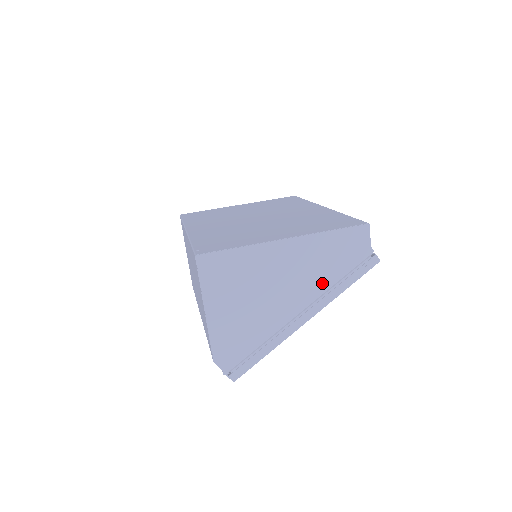
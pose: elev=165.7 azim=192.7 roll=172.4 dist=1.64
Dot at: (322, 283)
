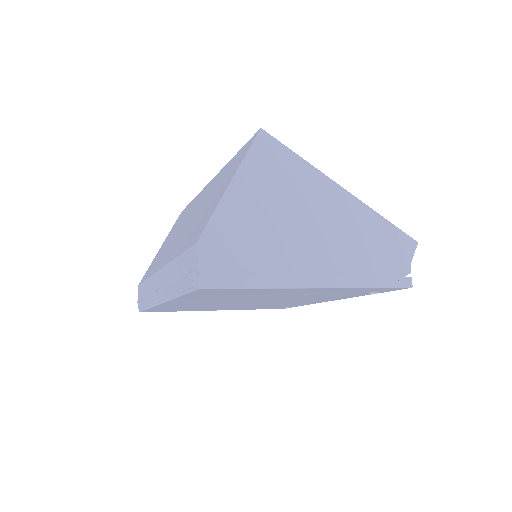
Dot at: (353, 259)
